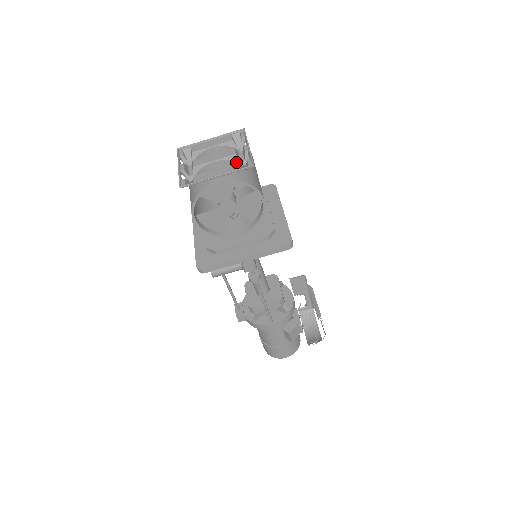
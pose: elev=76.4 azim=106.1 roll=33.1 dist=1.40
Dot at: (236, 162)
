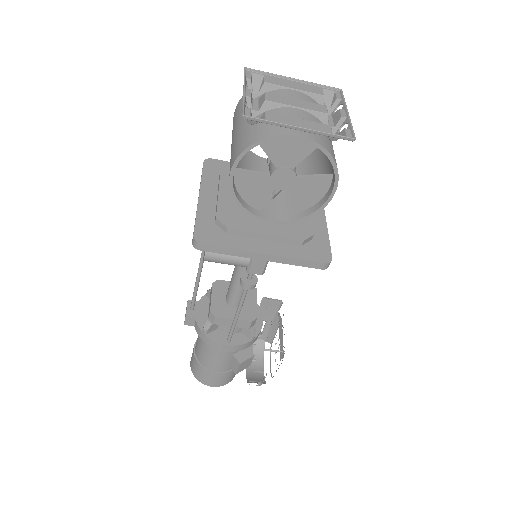
Dot at: occluded
